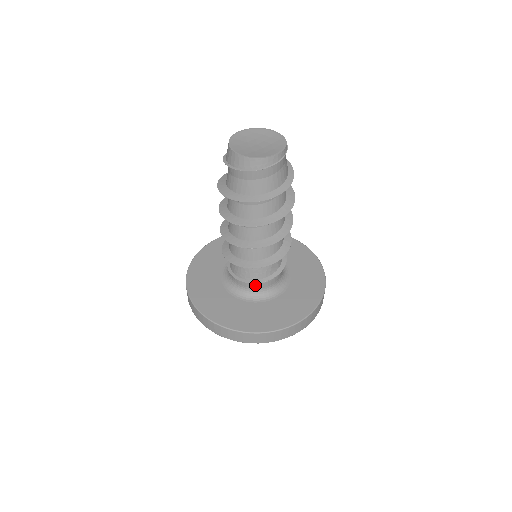
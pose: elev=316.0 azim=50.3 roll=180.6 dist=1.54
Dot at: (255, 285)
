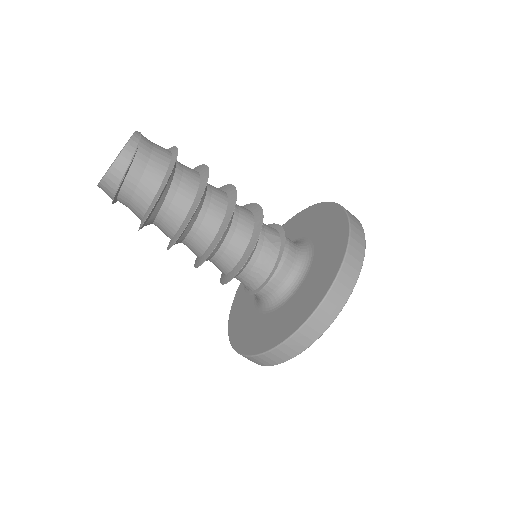
Dot at: (280, 274)
